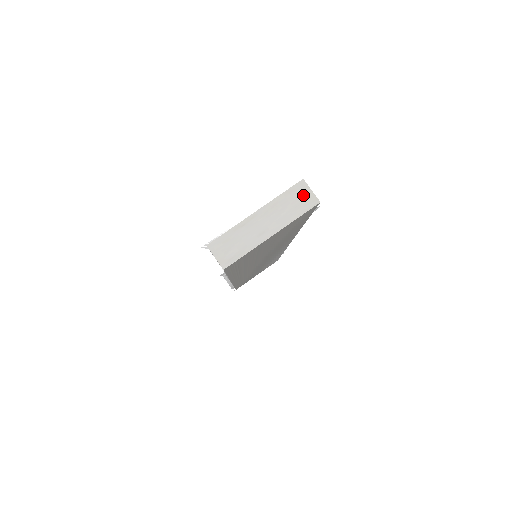
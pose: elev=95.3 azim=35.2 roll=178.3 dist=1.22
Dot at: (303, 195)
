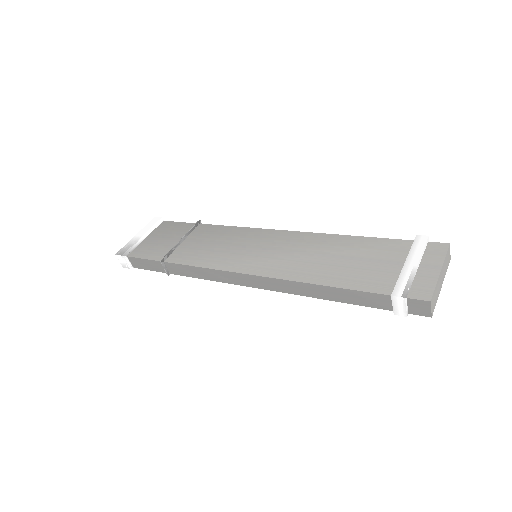
Dot at: (449, 255)
